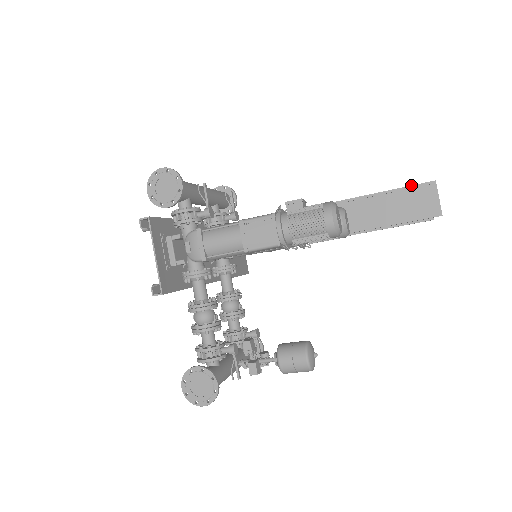
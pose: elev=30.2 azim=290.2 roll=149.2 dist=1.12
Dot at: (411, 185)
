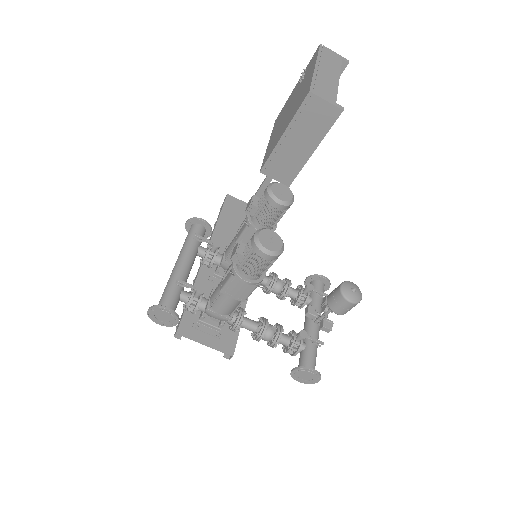
Dot at: (296, 112)
